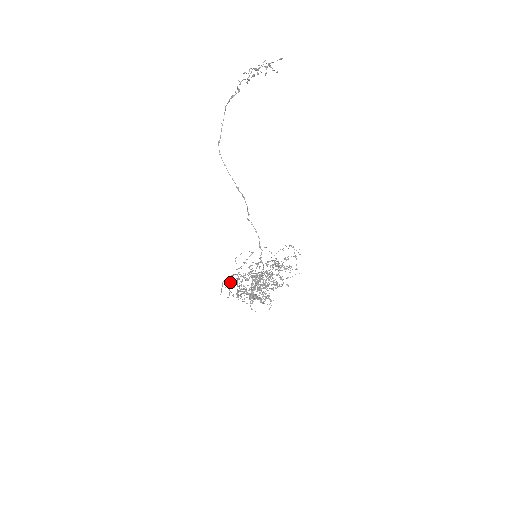
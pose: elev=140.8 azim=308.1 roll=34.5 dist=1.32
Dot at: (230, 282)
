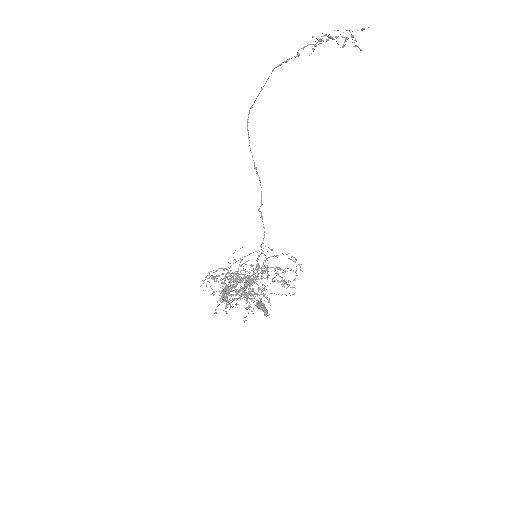
Dot at: (217, 275)
